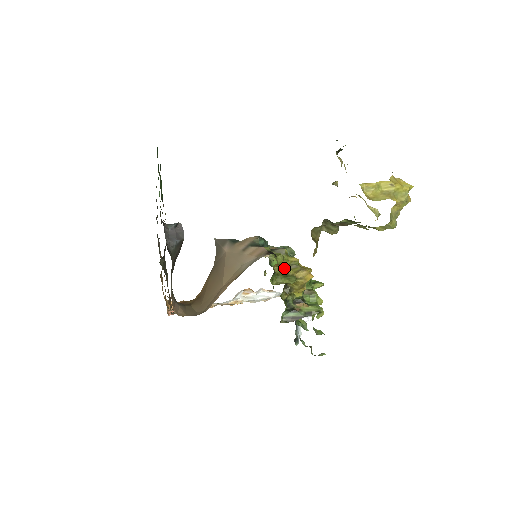
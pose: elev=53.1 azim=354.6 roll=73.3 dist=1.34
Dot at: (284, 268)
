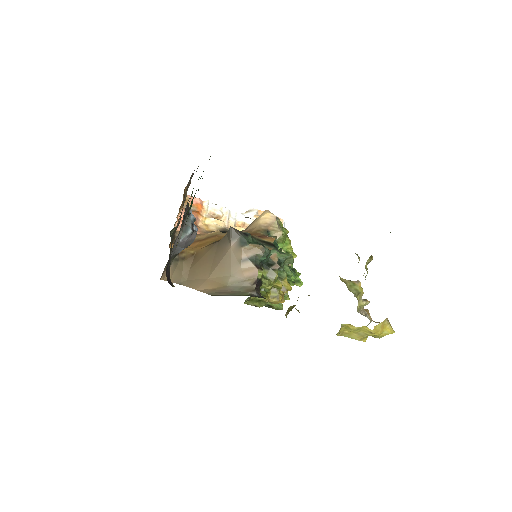
Dot at: (264, 290)
